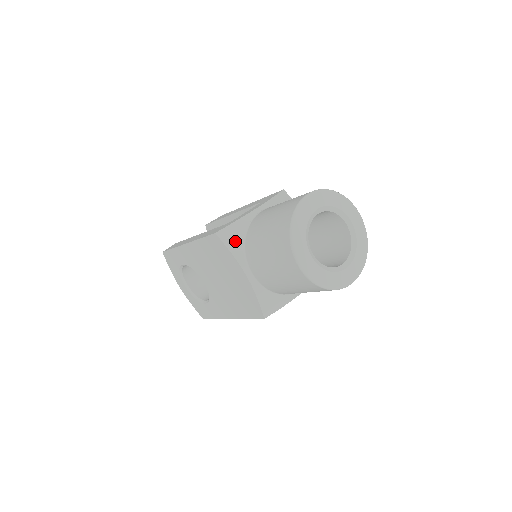
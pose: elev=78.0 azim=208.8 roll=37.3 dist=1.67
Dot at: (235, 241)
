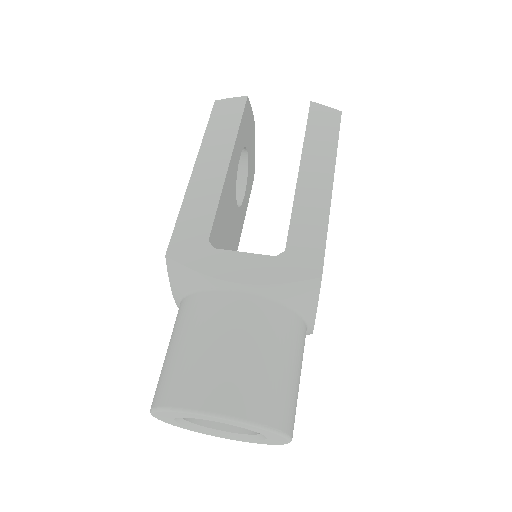
Dot at: (180, 283)
